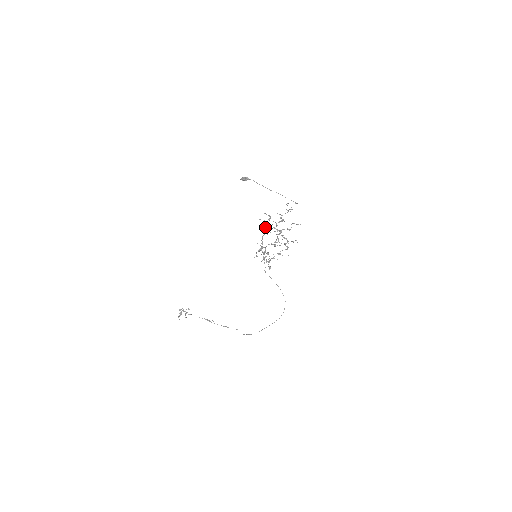
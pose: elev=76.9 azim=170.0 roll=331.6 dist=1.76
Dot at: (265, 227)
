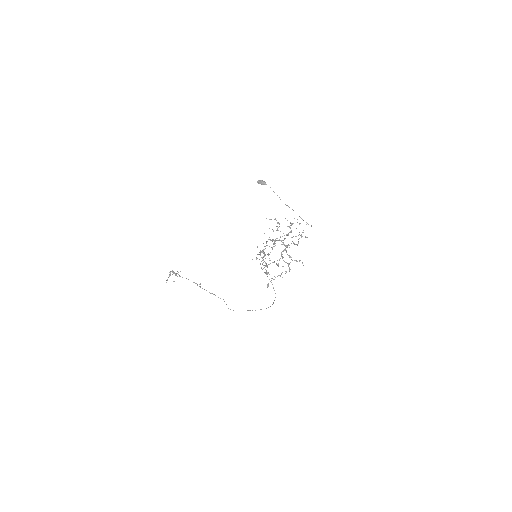
Dot at: (272, 240)
